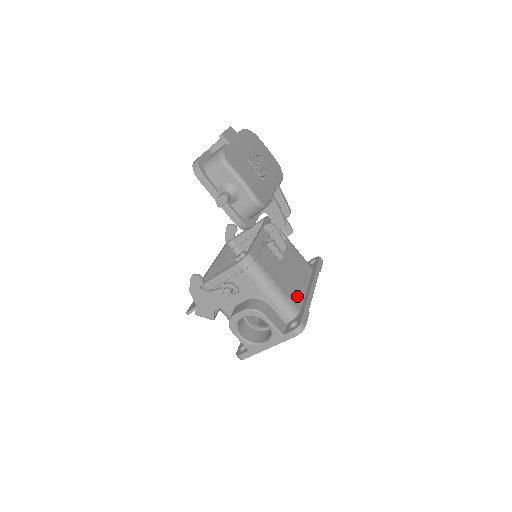
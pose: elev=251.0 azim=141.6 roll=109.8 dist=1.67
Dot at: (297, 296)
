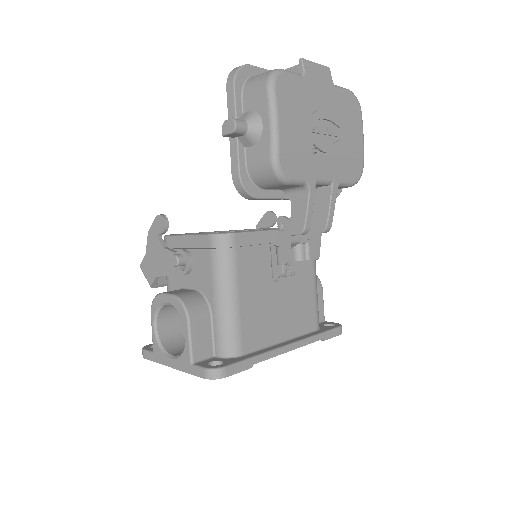
Dot at: (258, 337)
